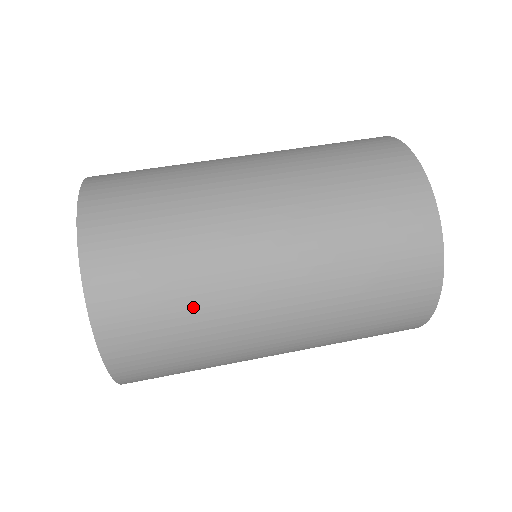
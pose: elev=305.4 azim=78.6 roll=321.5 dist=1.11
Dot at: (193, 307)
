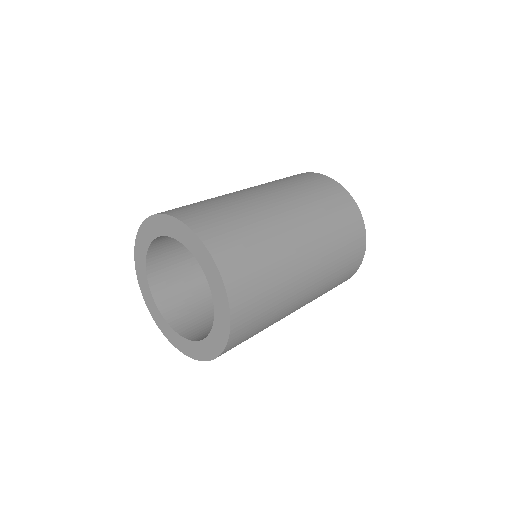
Dot at: (270, 259)
